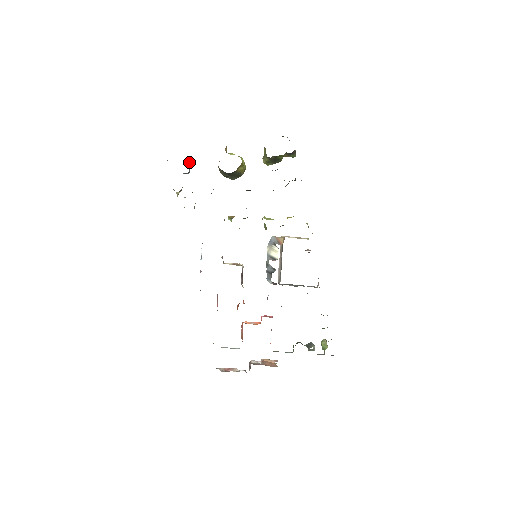
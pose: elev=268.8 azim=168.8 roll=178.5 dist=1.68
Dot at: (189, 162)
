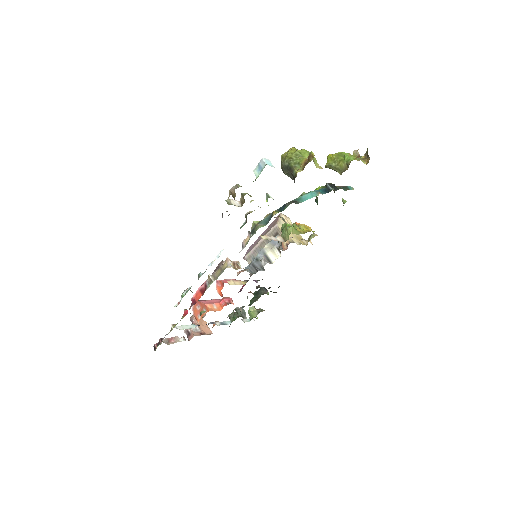
Dot at: (270, 161)
